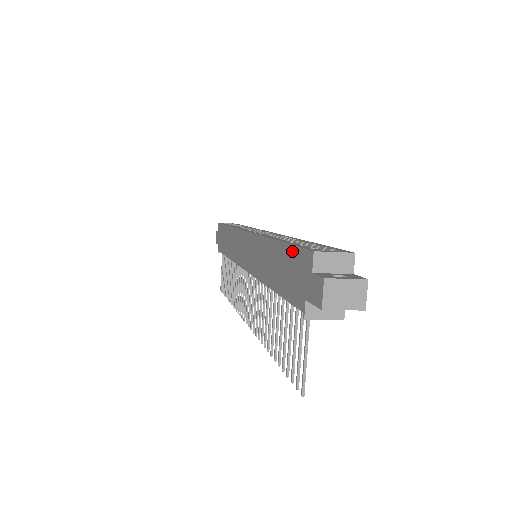
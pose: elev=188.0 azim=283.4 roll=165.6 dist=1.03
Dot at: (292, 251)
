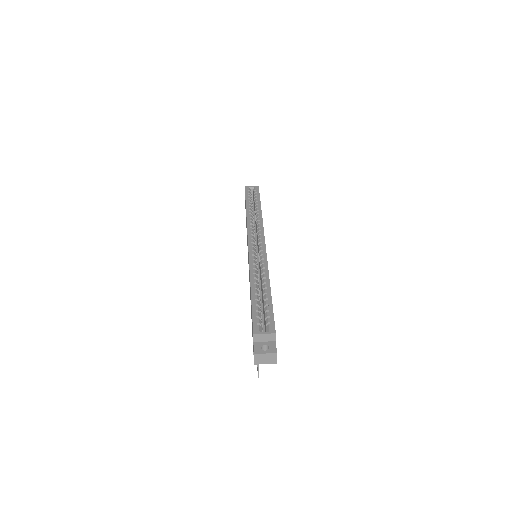
Dot at: (252, 314)
